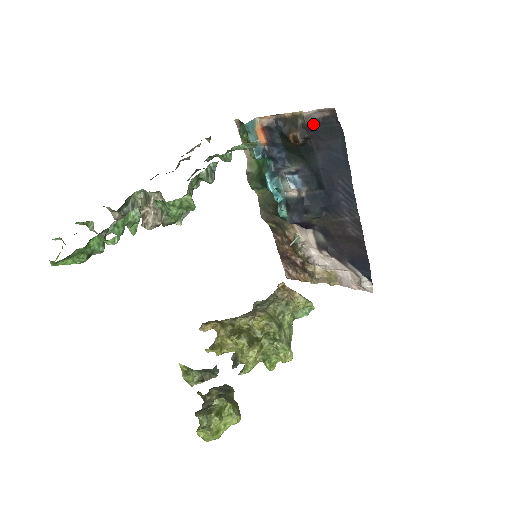
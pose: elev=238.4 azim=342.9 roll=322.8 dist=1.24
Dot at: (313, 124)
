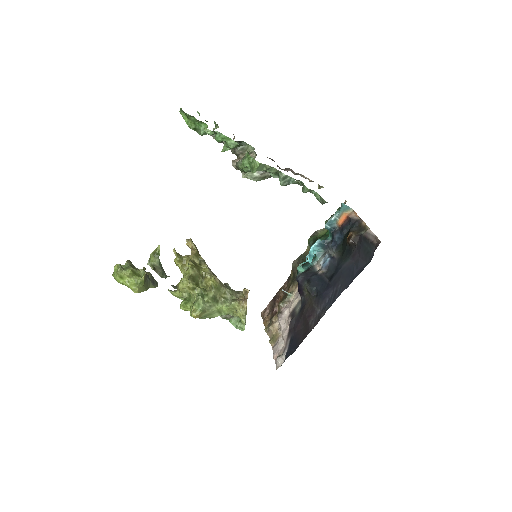
Dot at: (365, 239)
